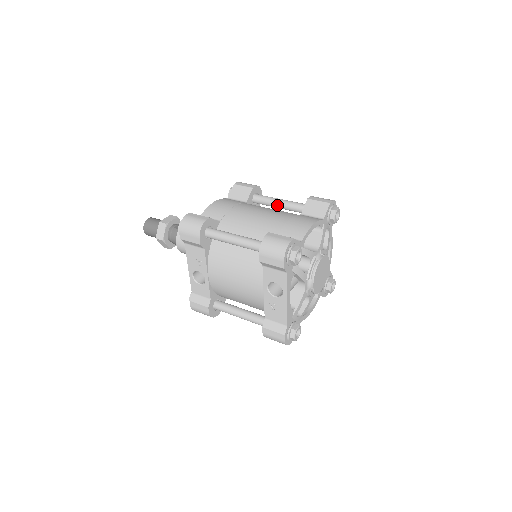
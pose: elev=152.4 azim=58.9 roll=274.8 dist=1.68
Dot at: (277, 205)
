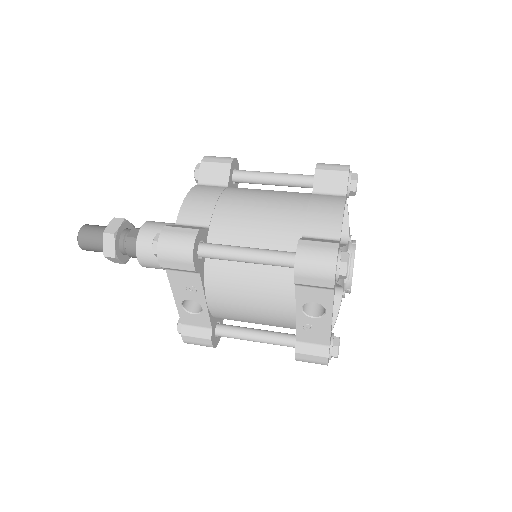
Dot at: (270, 182)
